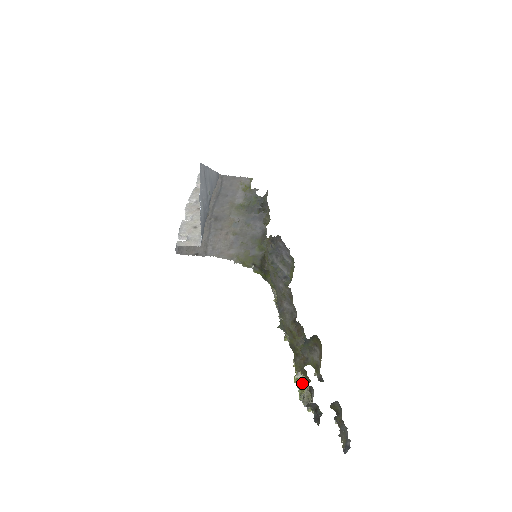
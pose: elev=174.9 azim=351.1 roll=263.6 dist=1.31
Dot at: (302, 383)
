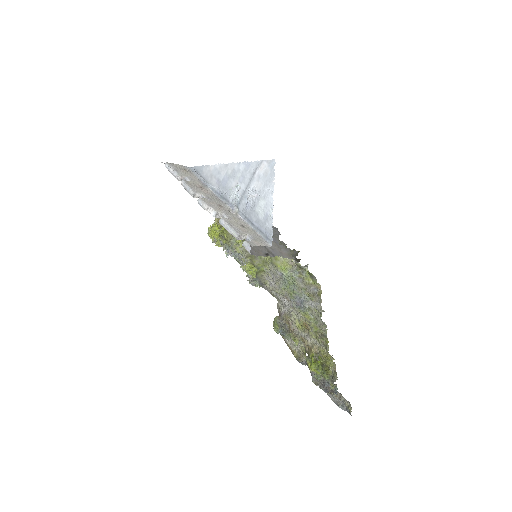
Dot at: (323, 366)
